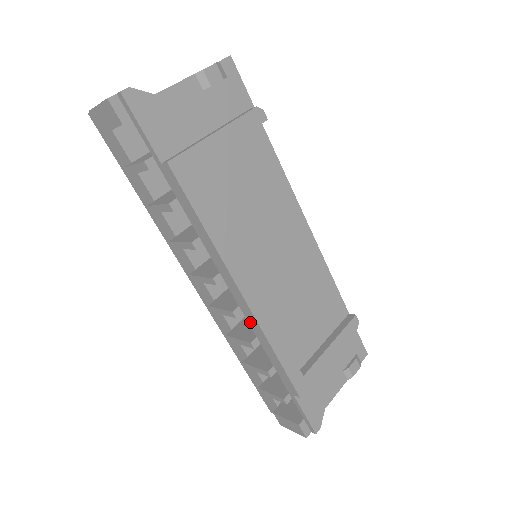
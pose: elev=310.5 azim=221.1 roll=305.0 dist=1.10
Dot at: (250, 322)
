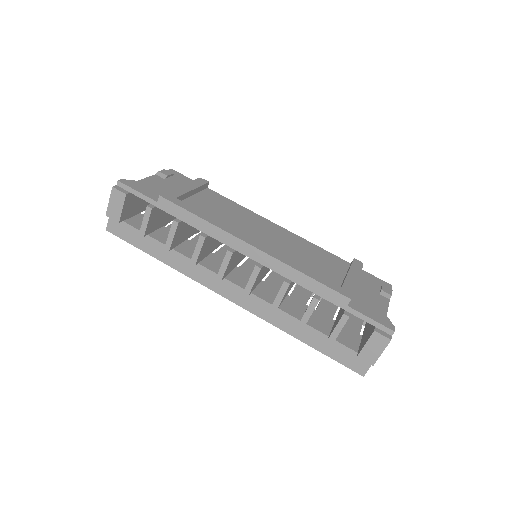
Dot at: (273, 268)
